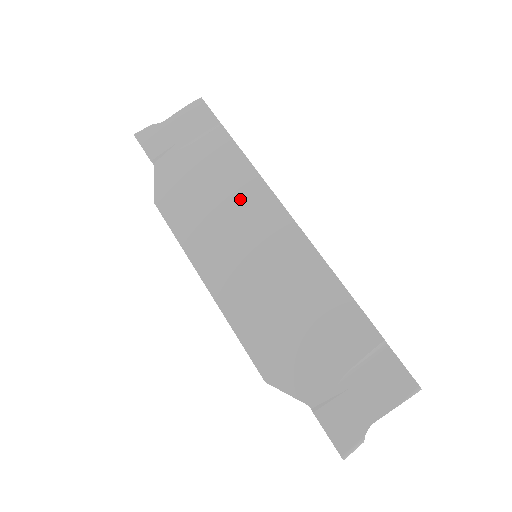
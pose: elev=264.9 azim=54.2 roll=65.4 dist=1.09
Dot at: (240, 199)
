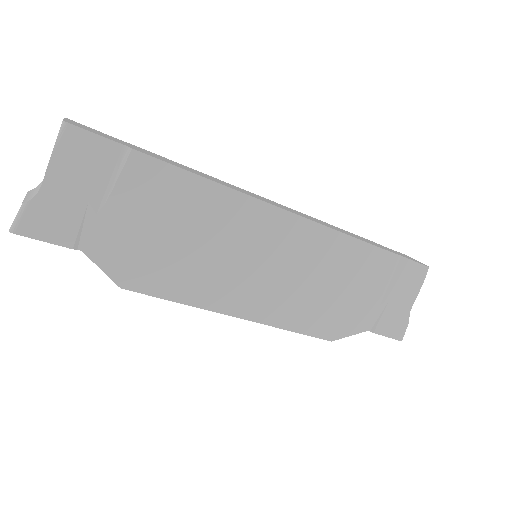
Dot at: (220, 224)
